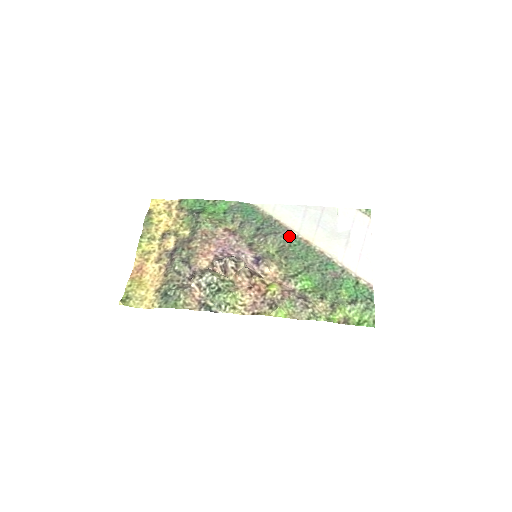
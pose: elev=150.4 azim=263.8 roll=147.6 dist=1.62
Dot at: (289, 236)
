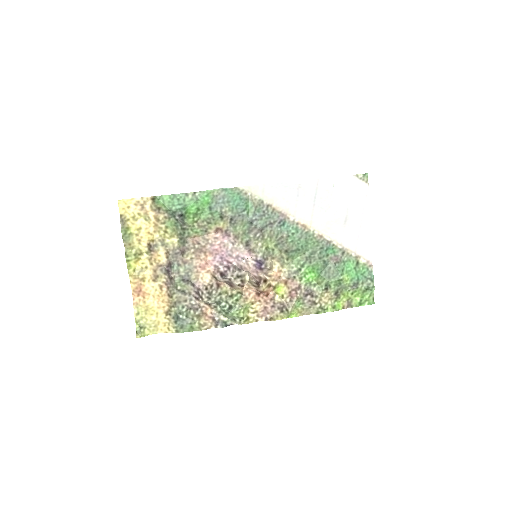
Dot at: (285, 223)
